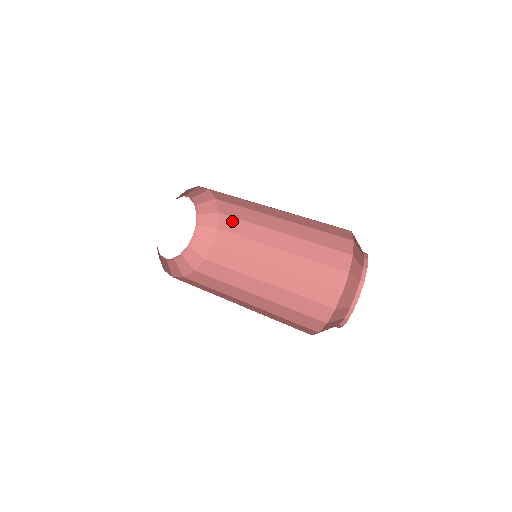
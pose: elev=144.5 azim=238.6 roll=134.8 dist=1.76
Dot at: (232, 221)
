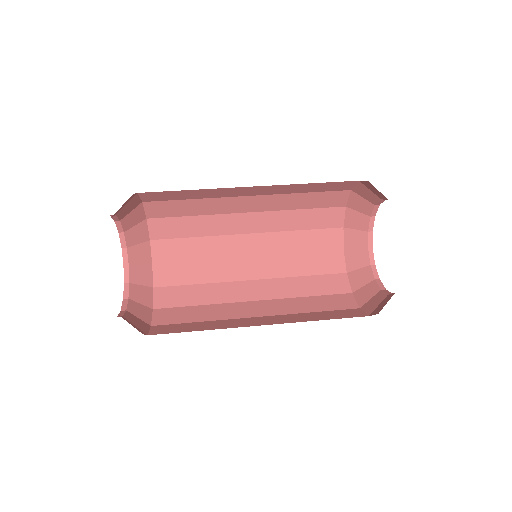
Dot at: (172, 223)
